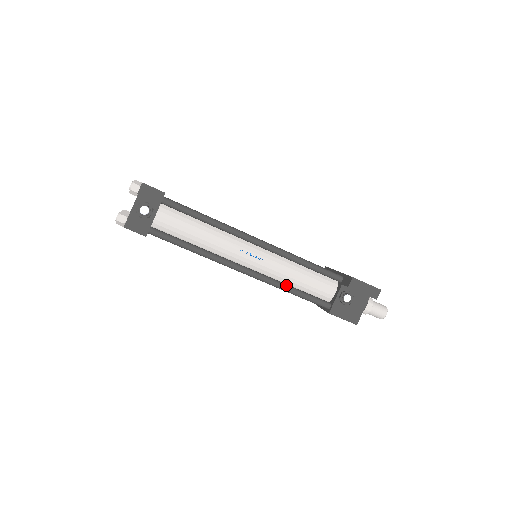
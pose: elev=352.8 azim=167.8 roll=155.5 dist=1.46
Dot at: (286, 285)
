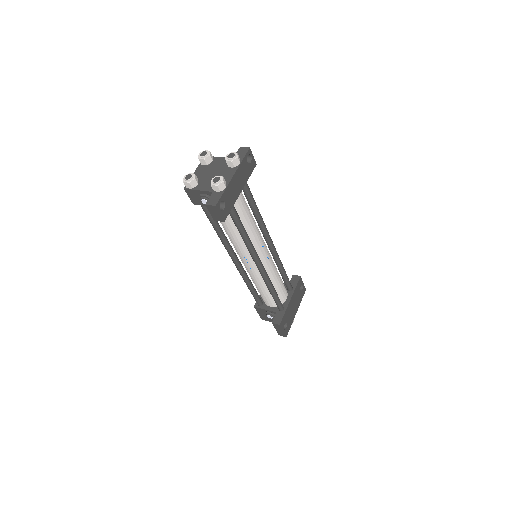
Dot at: (249, 283)
